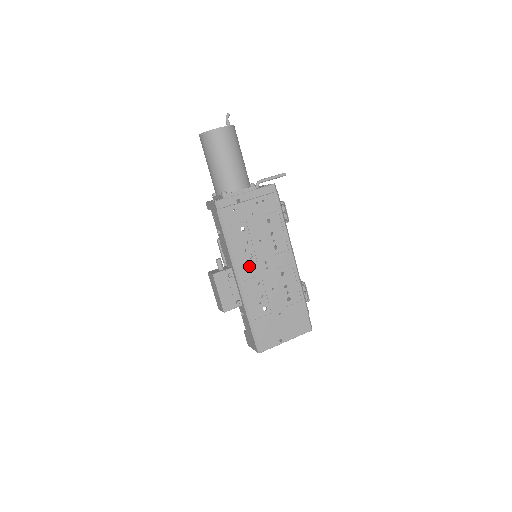
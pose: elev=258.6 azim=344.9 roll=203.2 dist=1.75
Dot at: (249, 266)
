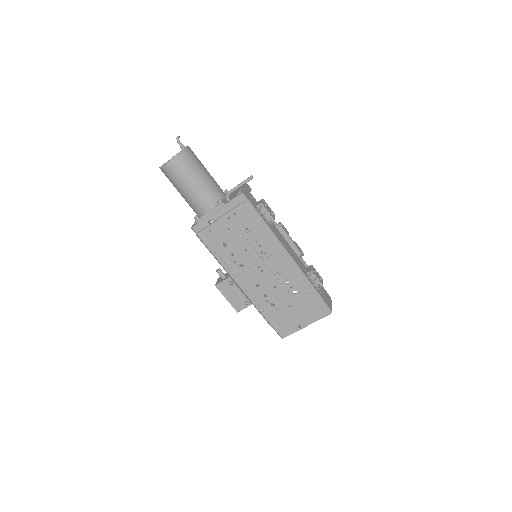
Dot at: (244, 273)
